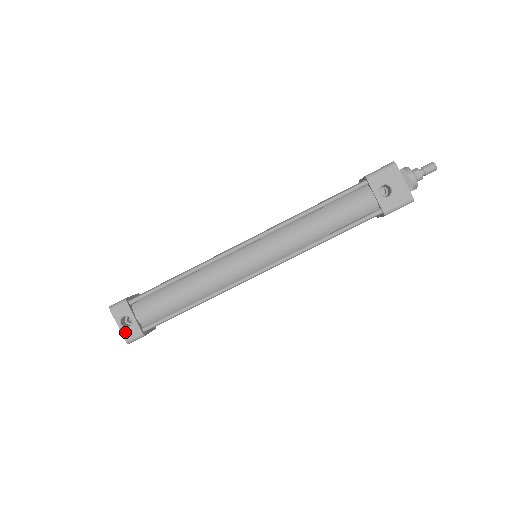
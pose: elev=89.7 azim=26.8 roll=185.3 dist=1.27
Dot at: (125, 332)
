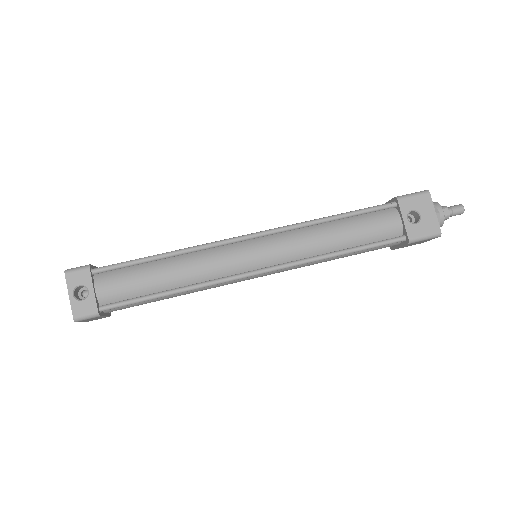
Dot at: (76, 305)
